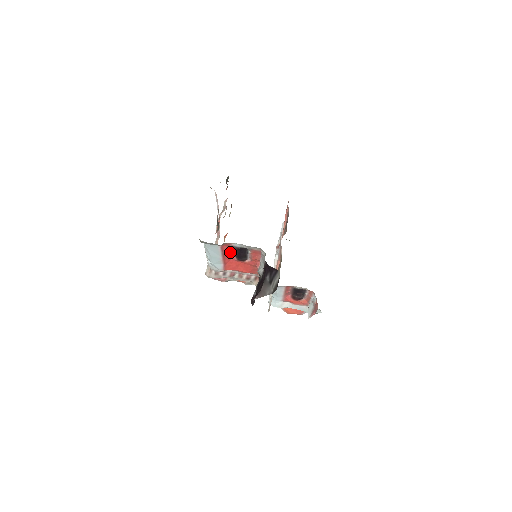
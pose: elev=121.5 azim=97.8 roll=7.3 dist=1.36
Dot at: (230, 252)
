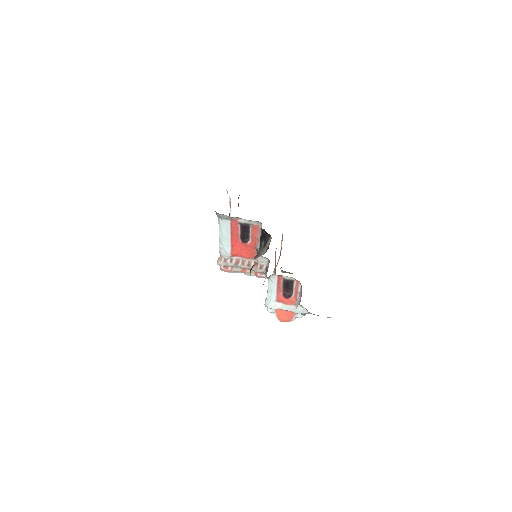
Dot at: (237, 231)
